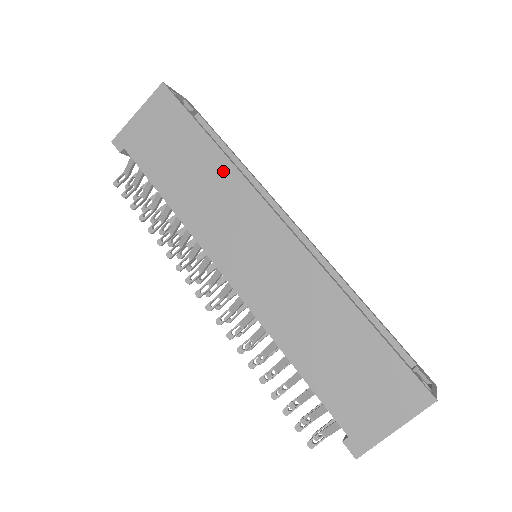
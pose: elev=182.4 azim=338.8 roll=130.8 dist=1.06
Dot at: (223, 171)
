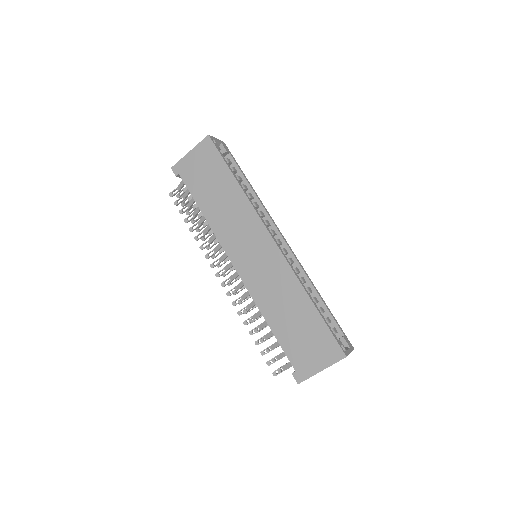
Dot at: (241, 201)
